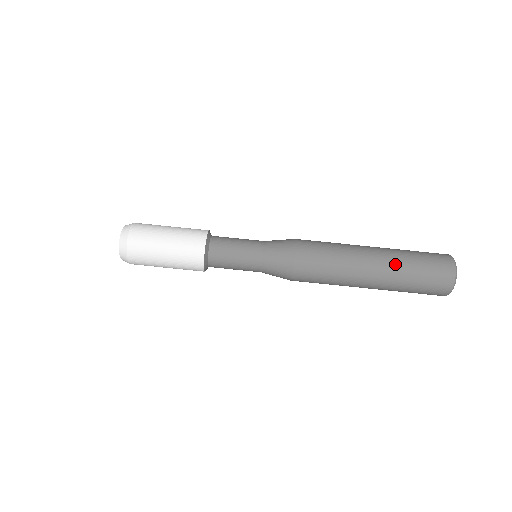
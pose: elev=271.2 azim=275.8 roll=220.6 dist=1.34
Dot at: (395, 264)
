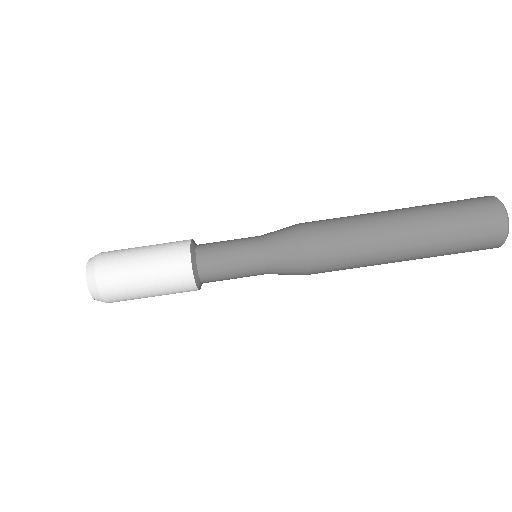
Dot at: (426, 217)
